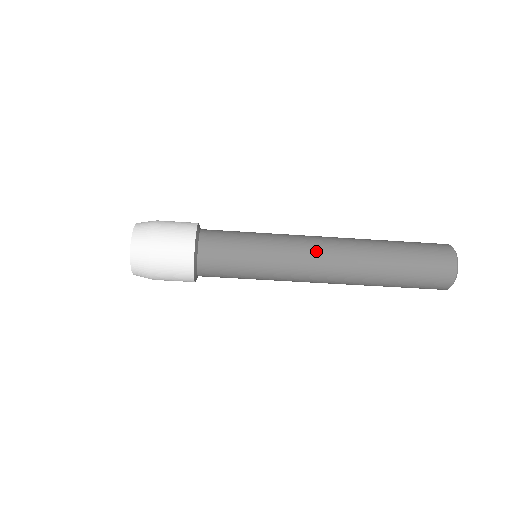
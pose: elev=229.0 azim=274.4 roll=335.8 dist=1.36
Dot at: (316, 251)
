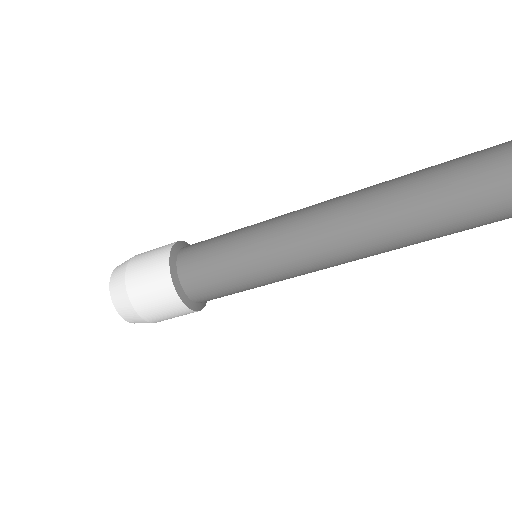
Dot at: (315, 207)
